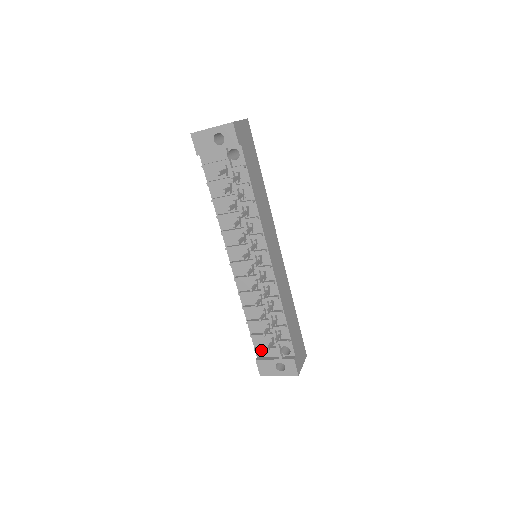
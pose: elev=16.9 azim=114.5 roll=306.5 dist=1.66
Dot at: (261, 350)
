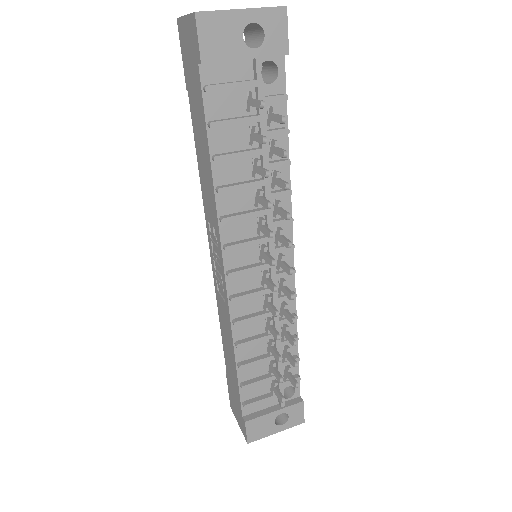
Dot at: (255, 404)
